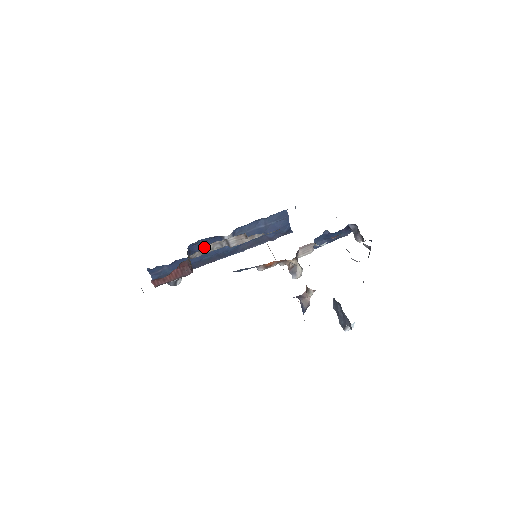
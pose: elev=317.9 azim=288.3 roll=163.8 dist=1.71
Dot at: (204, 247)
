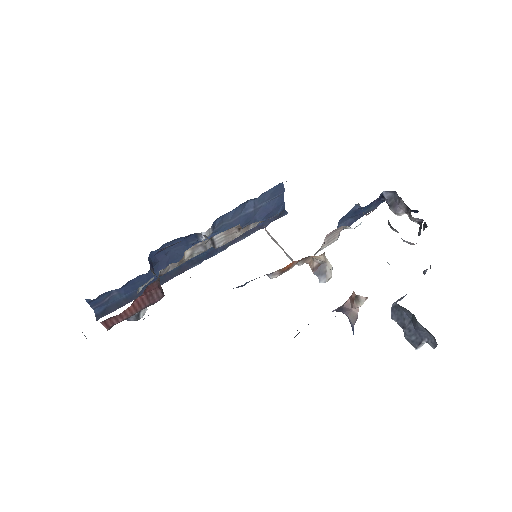
Dot at: (171, 253)
